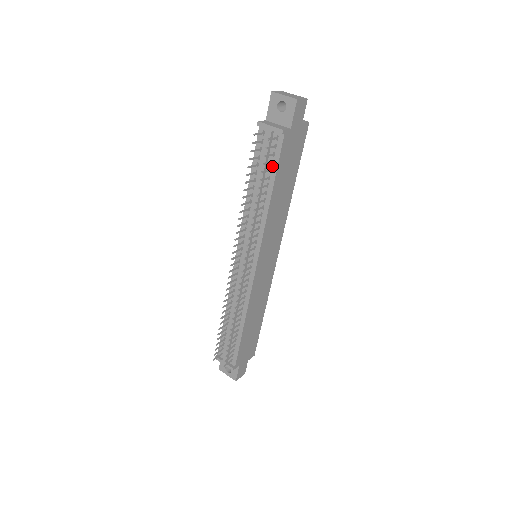
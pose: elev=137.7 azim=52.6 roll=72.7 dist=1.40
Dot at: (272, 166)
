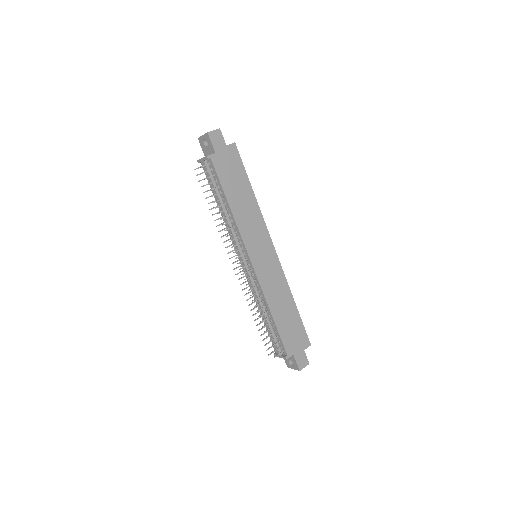
Dot at: (218, 183)
